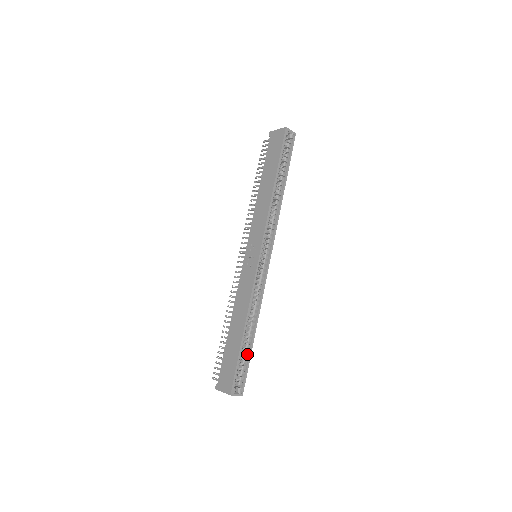
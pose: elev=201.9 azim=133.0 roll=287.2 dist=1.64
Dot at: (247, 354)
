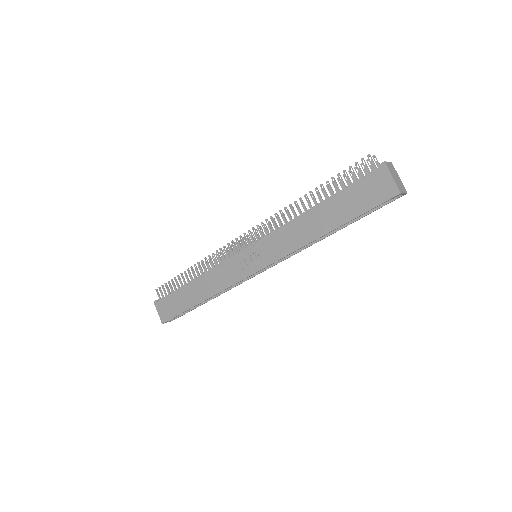
Dot at: occluded
